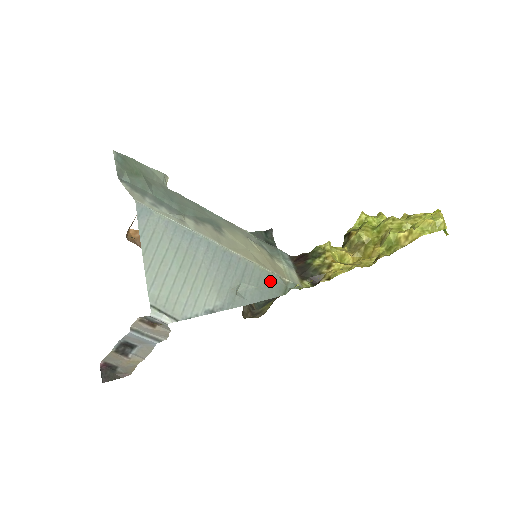
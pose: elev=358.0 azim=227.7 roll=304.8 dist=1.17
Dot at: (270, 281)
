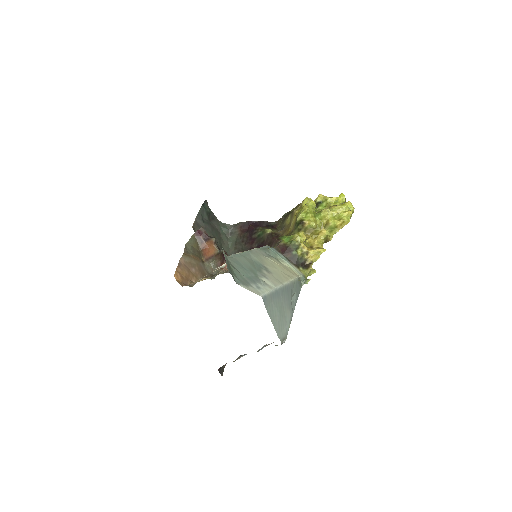
Dot at: (297, 284)
